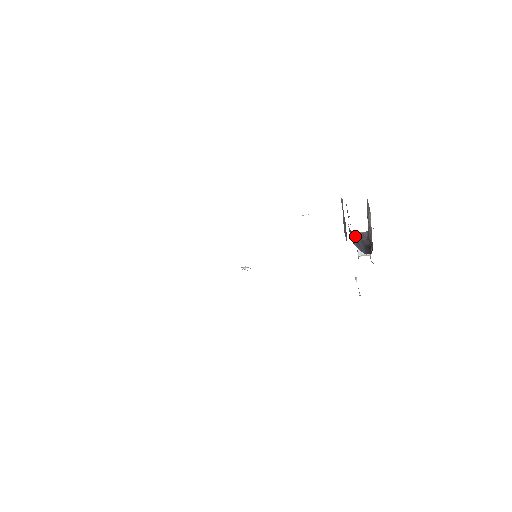
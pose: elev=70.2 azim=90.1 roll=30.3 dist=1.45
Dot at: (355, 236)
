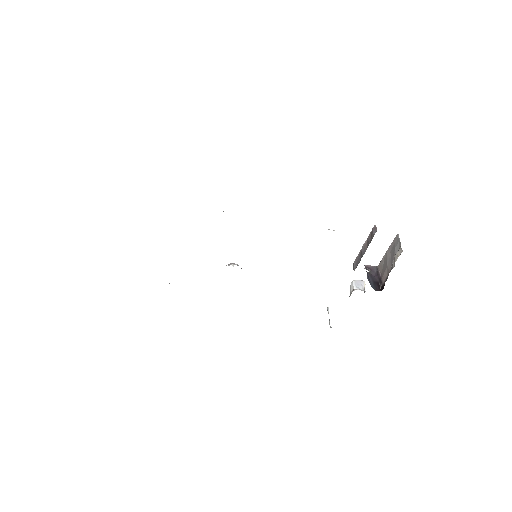
Dot at: (366, 268)
